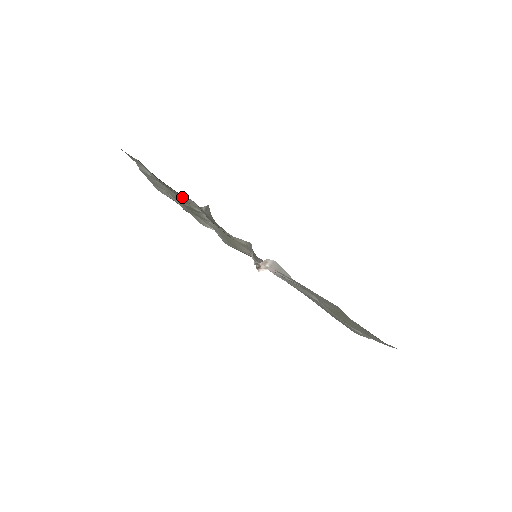
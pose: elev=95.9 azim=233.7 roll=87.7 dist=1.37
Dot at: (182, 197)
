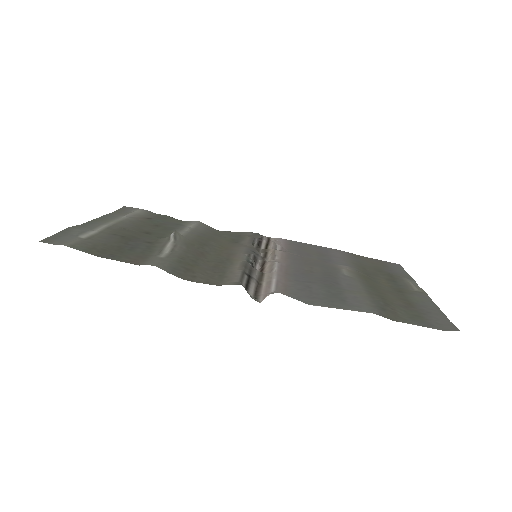
Dot at: (139, 256)
